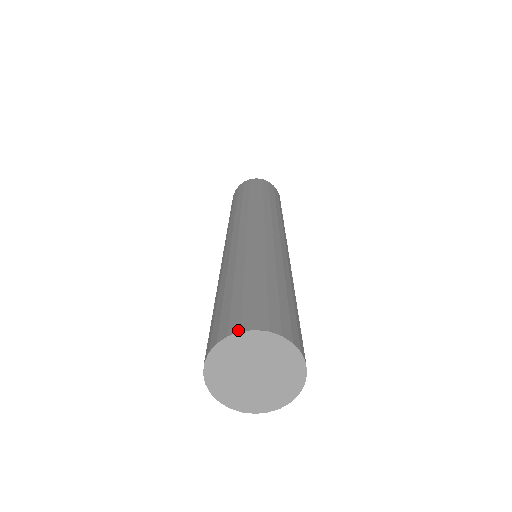
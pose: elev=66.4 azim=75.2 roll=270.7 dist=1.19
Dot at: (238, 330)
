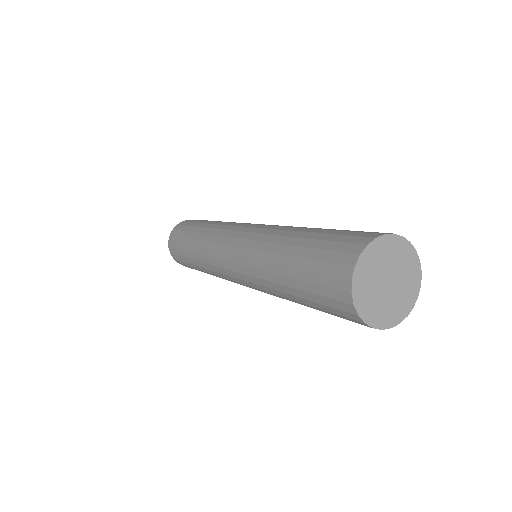
Dot at: (399, 235)
